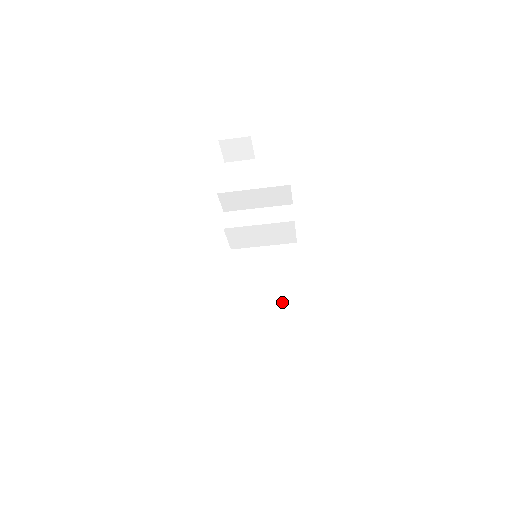
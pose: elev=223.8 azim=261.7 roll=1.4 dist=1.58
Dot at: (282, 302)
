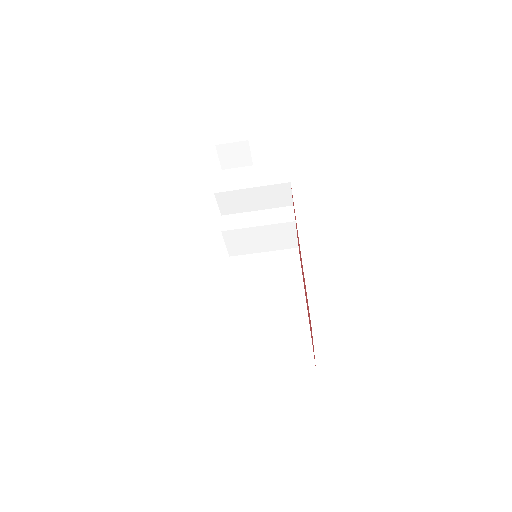
Dot at: (285, 306)
